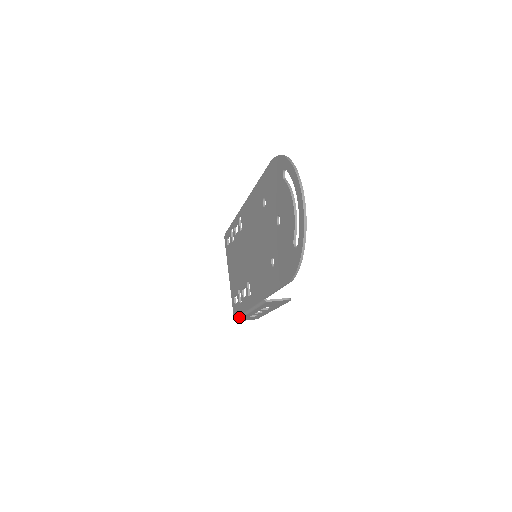
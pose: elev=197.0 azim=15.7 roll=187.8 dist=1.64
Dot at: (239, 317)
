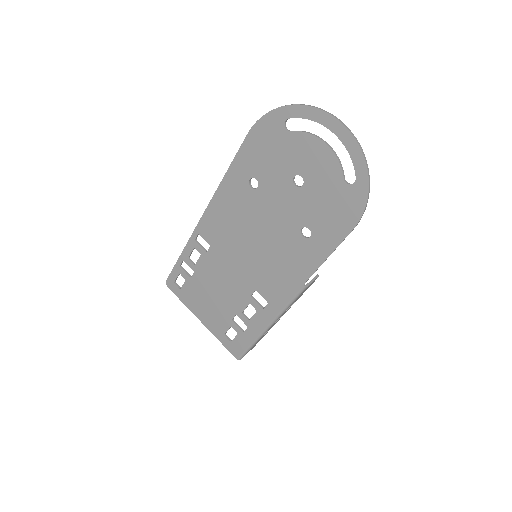
Dot at: (248, 348)
